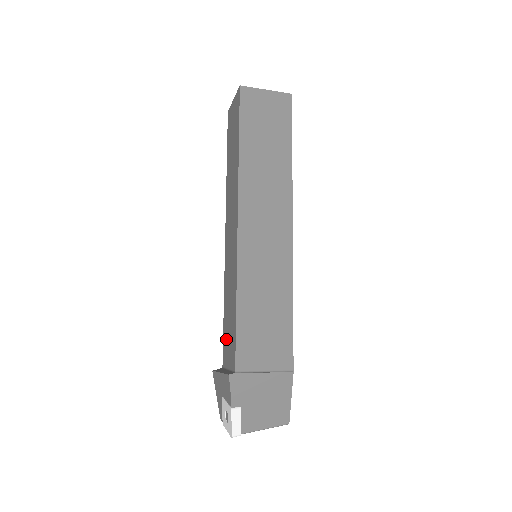
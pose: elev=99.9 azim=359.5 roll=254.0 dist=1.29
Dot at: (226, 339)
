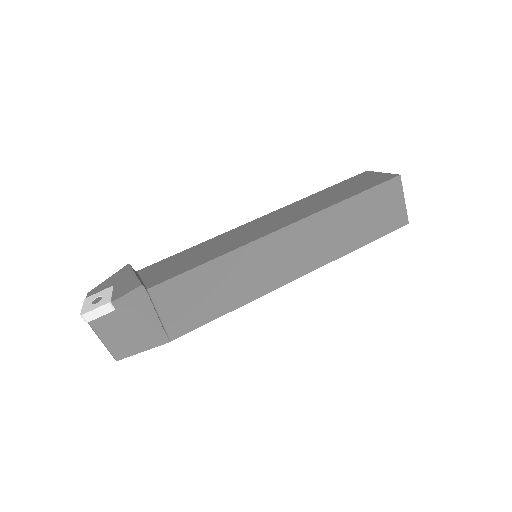
Dot at: (167, 263)
